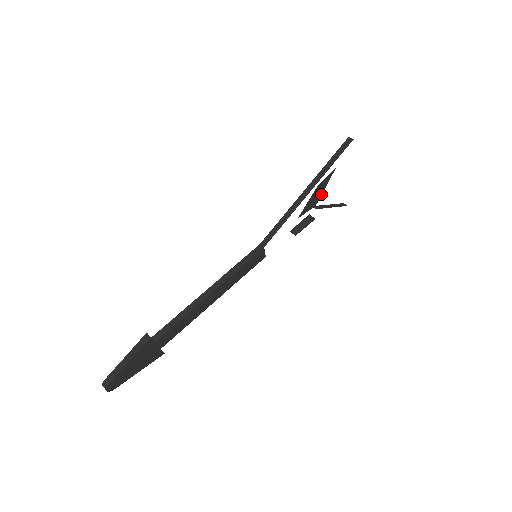
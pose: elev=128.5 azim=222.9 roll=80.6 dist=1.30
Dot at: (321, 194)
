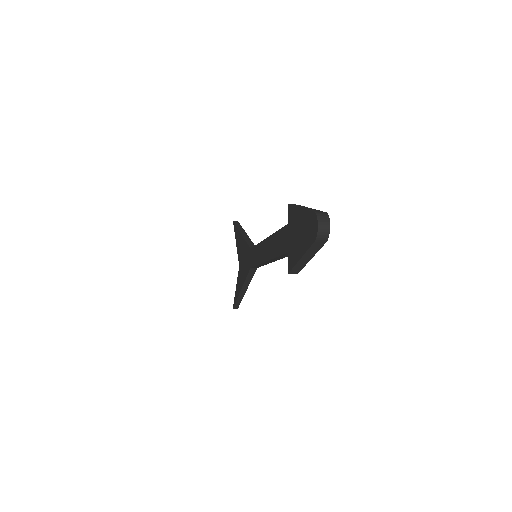
Dot at: occluded
